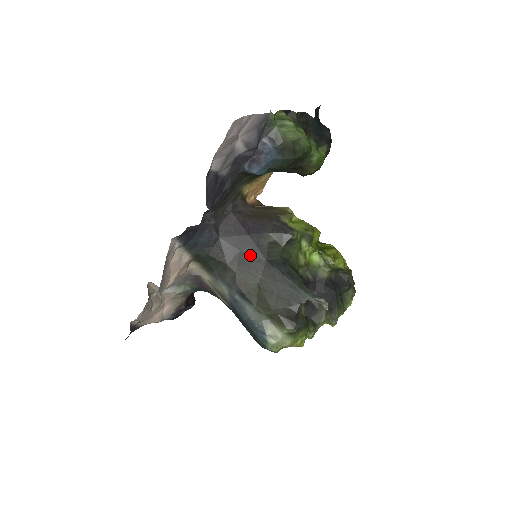
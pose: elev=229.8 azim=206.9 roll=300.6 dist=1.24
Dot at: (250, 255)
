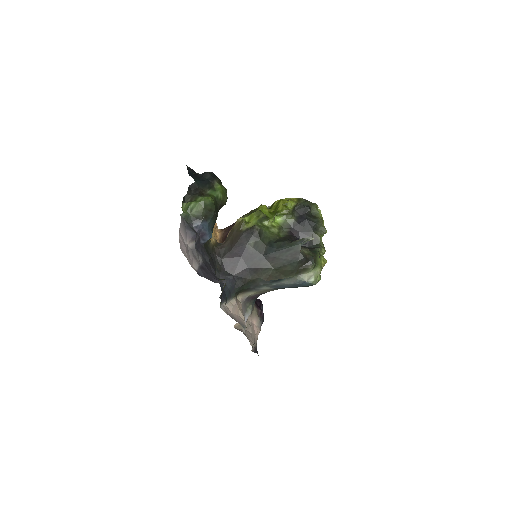
Dot at: (254, 263)
